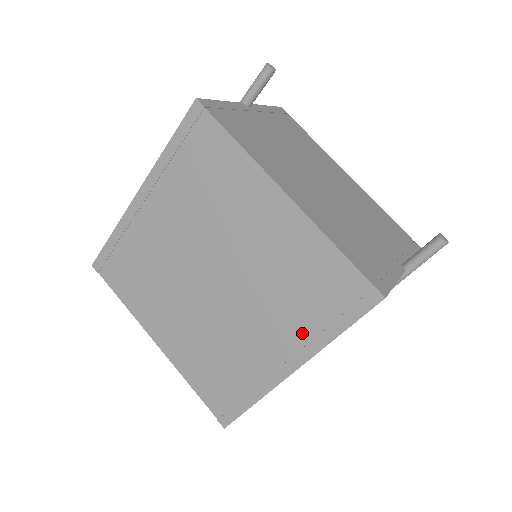
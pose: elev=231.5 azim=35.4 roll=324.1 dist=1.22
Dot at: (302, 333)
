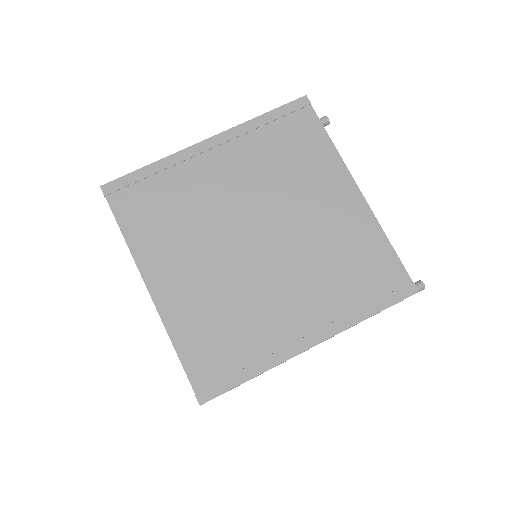
Dot at: (336, 308)
